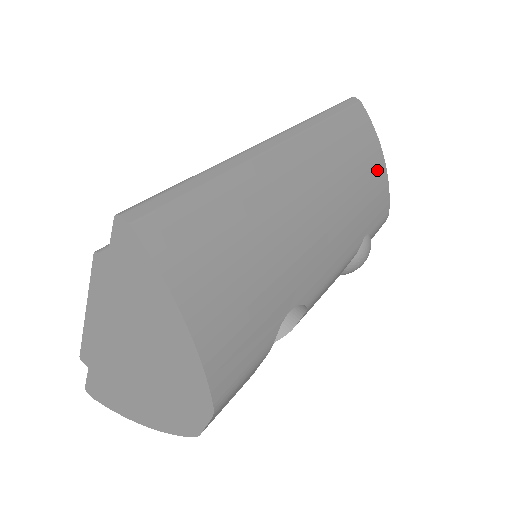
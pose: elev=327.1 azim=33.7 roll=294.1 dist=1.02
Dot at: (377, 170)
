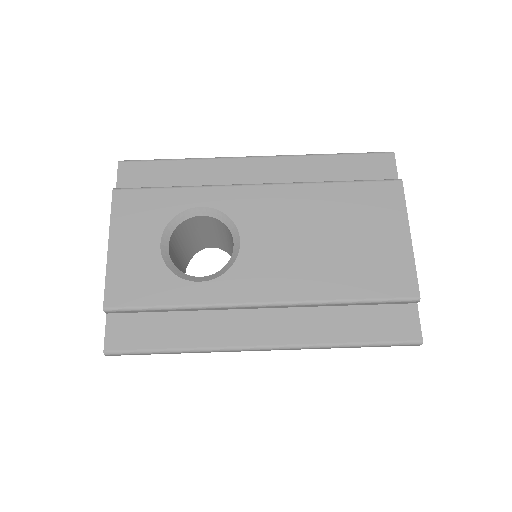
Dot at: occluded
